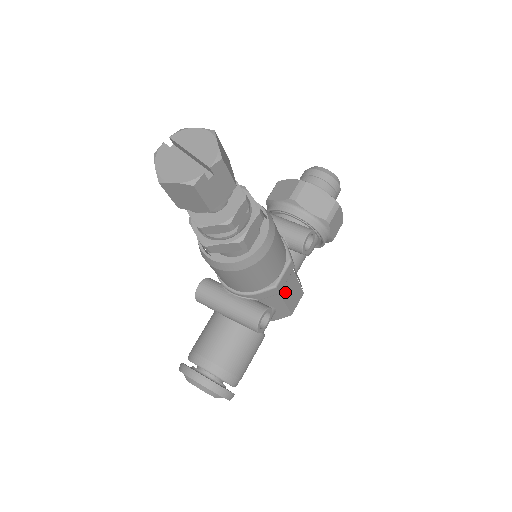
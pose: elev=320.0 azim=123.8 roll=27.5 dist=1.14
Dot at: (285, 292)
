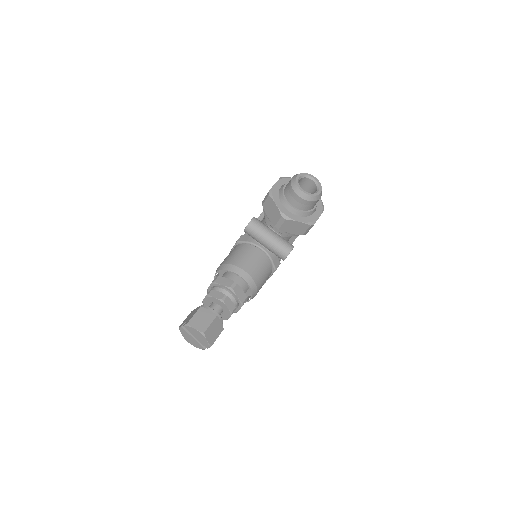
Dot at: occluded
